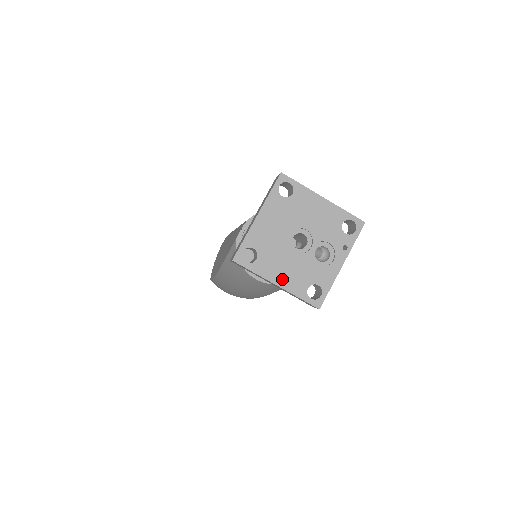
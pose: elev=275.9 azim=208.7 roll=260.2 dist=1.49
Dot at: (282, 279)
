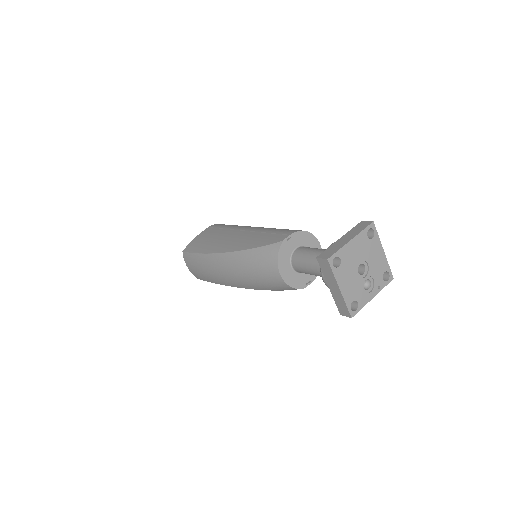
Dot at: (344, 287)
